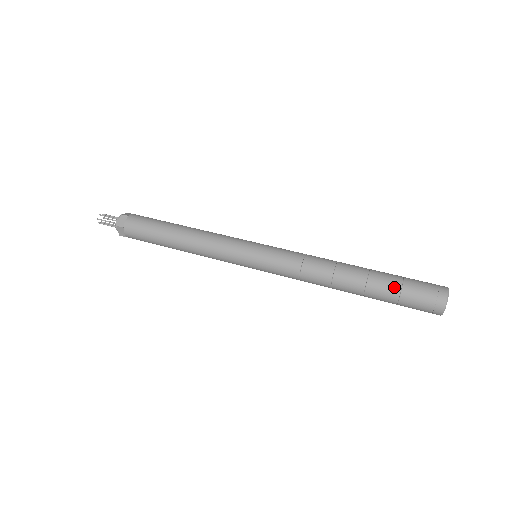
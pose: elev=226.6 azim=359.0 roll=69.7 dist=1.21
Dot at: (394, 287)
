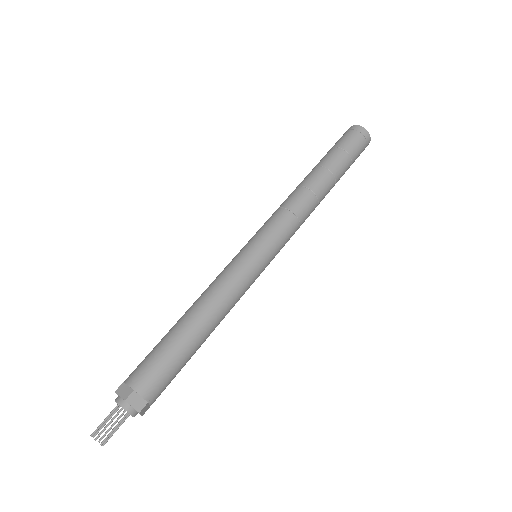
Dot at: (335, 151)
